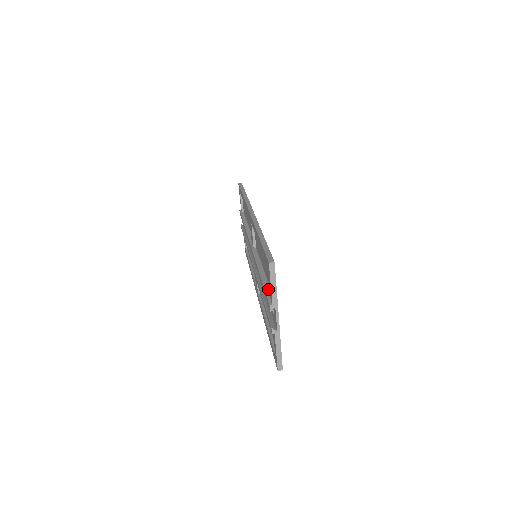
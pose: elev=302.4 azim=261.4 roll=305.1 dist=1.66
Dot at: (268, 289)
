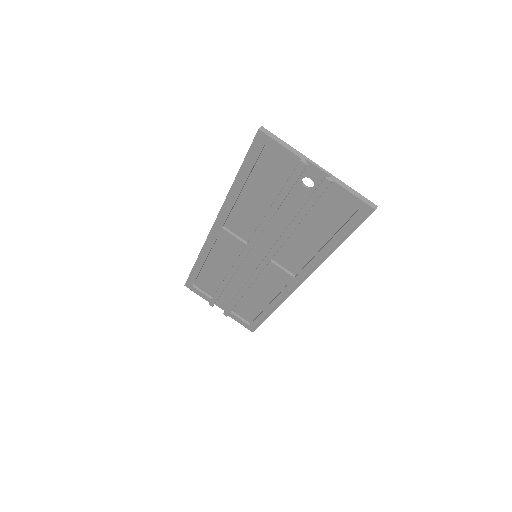
Dot at: (286, 181)
